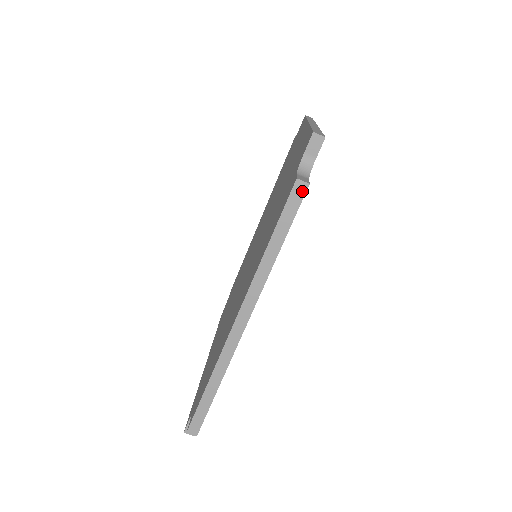
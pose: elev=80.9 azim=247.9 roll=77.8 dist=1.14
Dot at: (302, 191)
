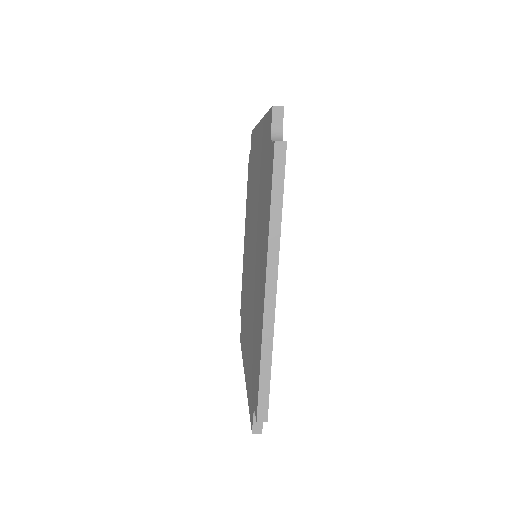
Dot at: (259, 430)
